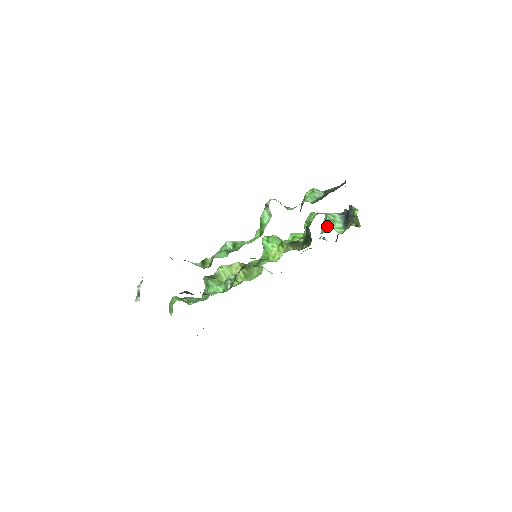
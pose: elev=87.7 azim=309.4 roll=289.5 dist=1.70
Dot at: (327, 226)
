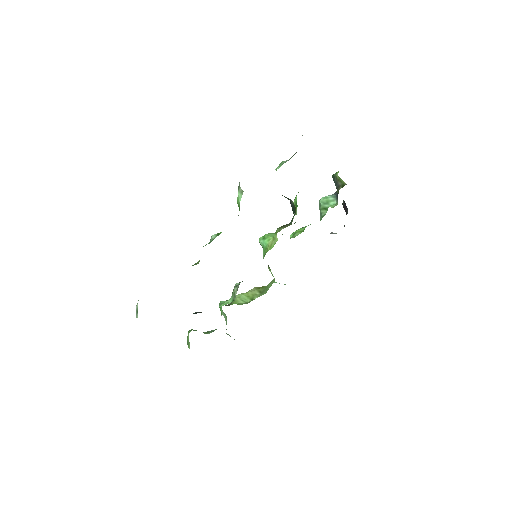
Dot at: (324, 211)
